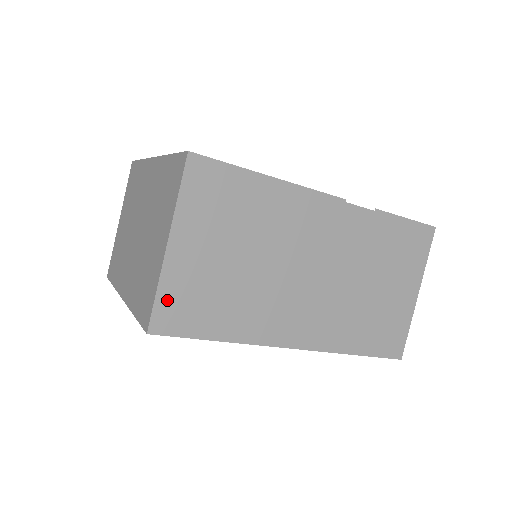
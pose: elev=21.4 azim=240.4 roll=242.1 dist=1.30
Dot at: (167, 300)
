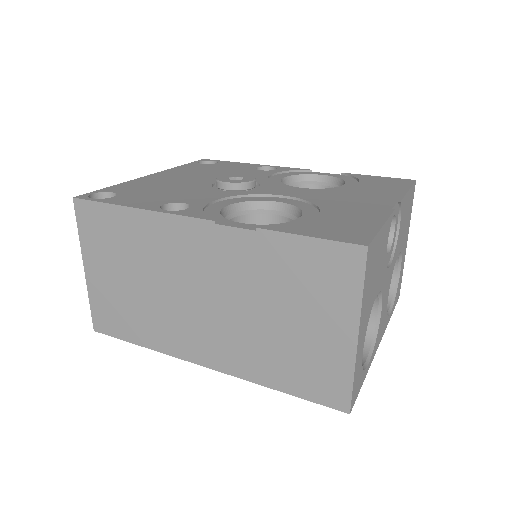
Dot at: (97, 309)
